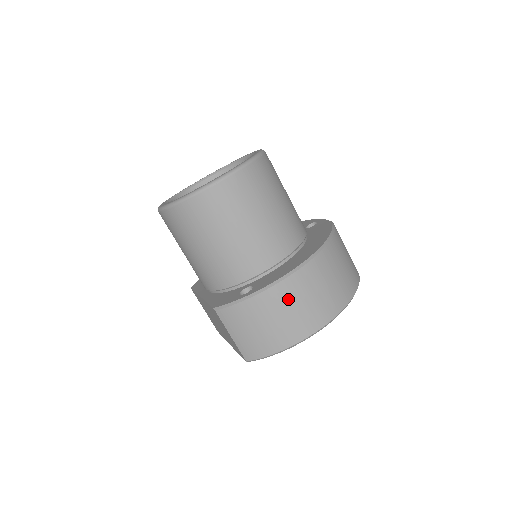
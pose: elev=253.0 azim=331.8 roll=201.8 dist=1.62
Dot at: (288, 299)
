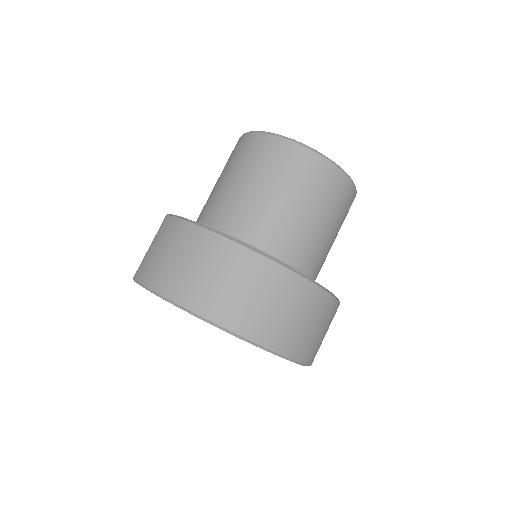
Dot at: (204, 254)
